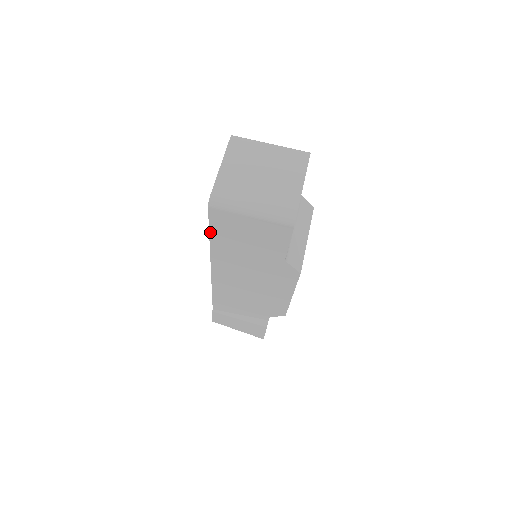
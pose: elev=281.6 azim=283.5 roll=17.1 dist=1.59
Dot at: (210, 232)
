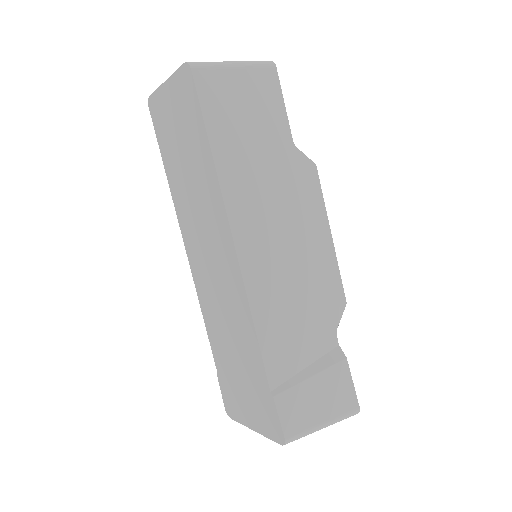
Dot at: (206, 128)
